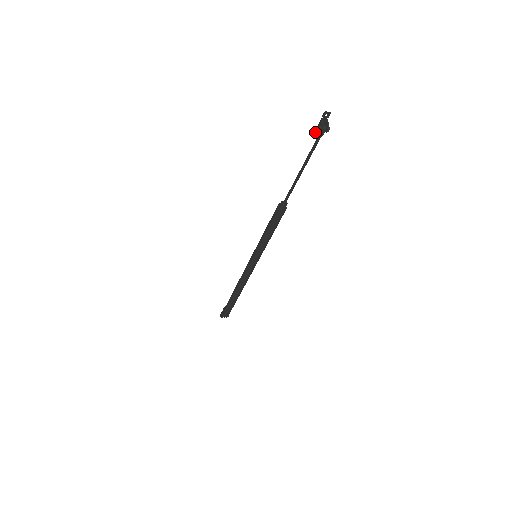
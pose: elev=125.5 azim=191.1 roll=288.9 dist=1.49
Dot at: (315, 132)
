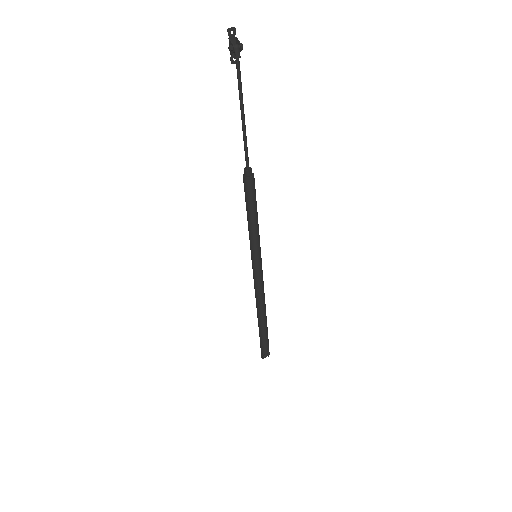
Dot at: (232, 61)
